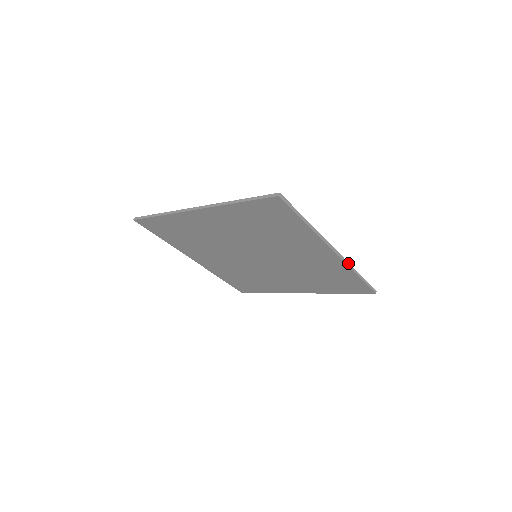
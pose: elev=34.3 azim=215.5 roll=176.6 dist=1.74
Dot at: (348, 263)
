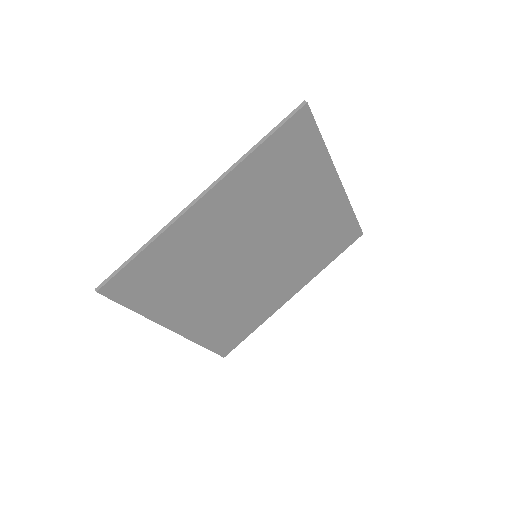
Dot at: (346, 197)
